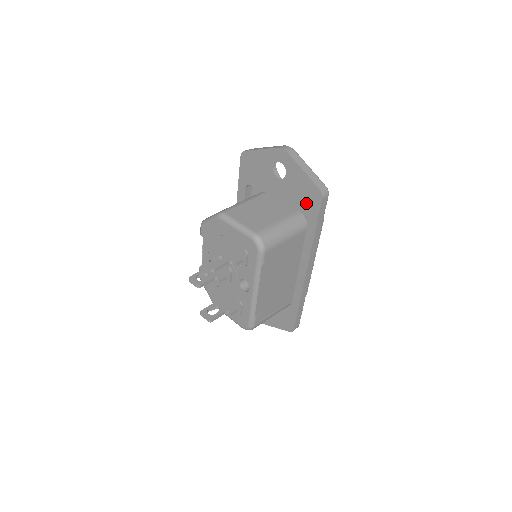
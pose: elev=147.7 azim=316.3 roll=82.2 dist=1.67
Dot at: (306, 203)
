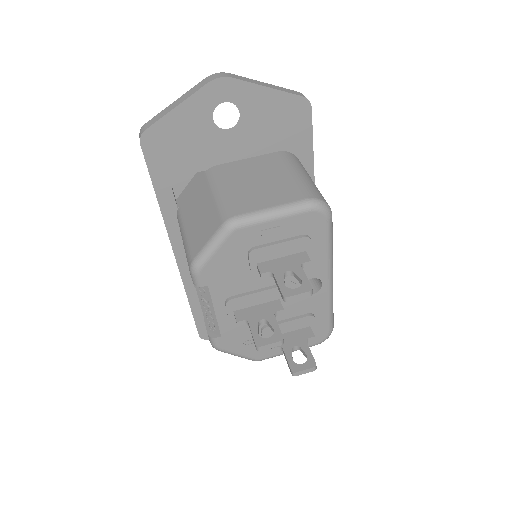
Dot at: (288, 132)
